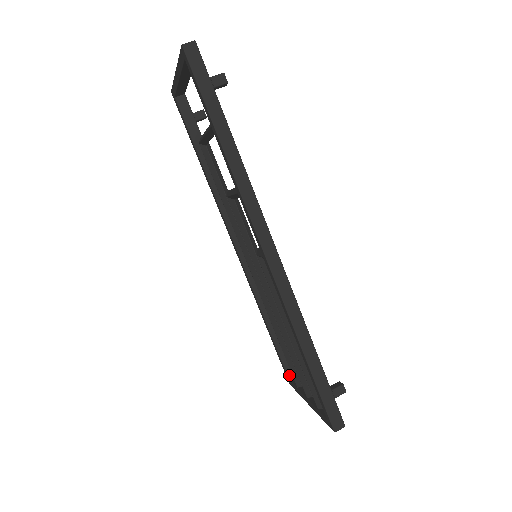
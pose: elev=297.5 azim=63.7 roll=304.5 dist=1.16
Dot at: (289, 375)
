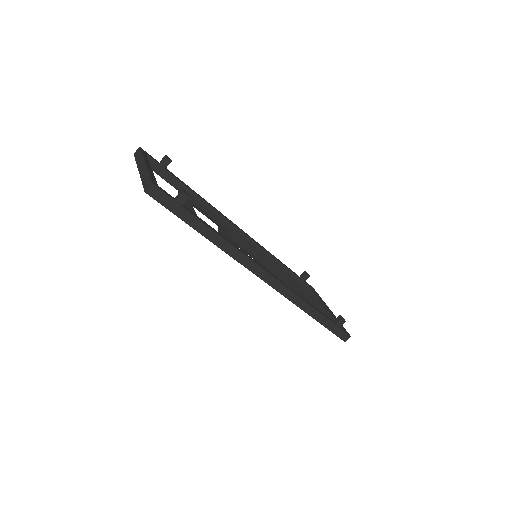
Dot at: occluded
